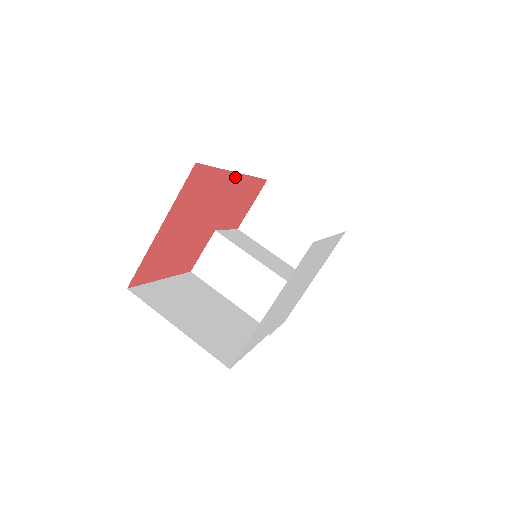
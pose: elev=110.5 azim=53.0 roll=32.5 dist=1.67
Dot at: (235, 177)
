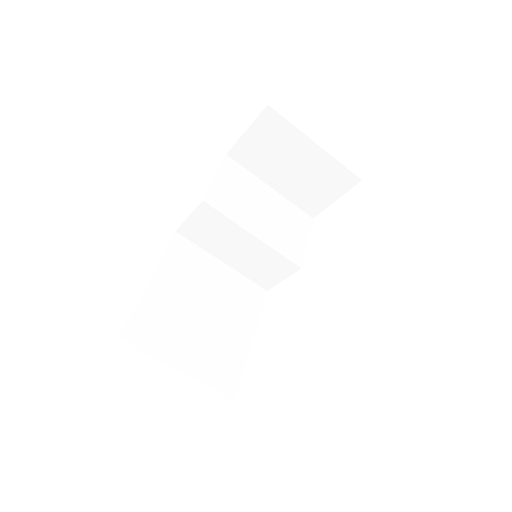
Dot at: occluded
